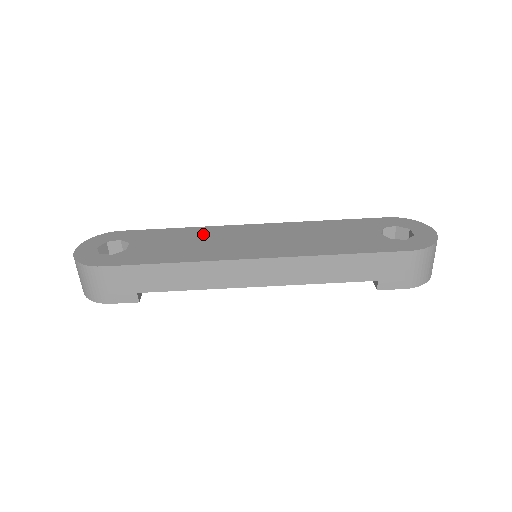
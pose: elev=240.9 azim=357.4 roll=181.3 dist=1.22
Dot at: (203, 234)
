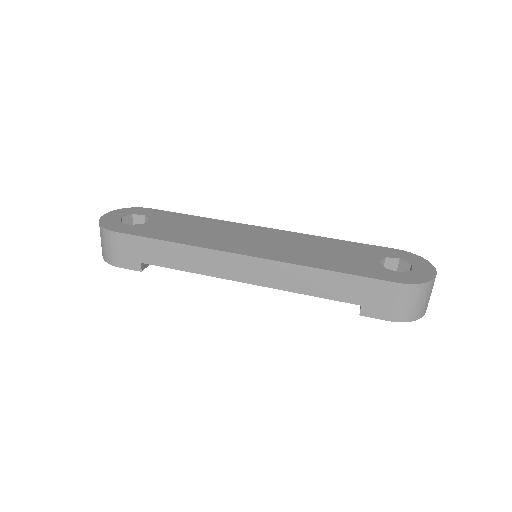
Dot at: (215, 226)
